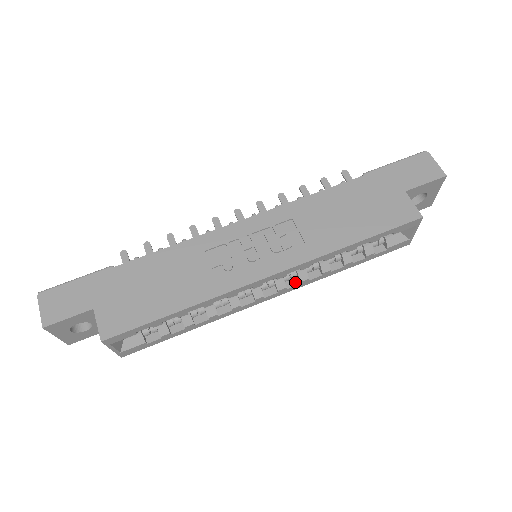
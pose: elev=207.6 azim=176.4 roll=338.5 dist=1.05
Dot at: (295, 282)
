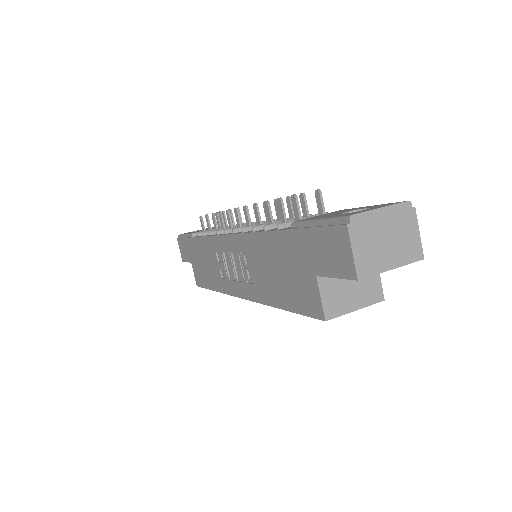
Dot at: occluded
